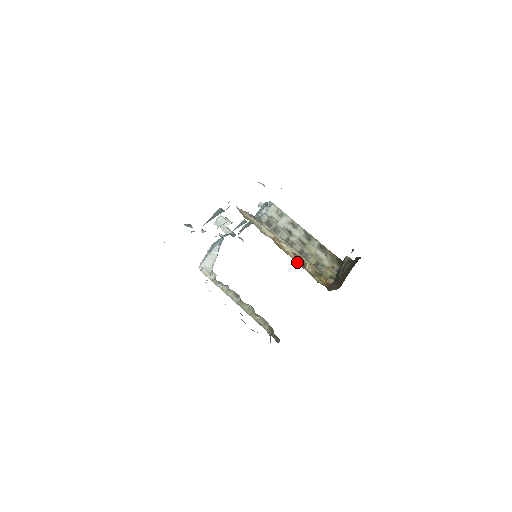
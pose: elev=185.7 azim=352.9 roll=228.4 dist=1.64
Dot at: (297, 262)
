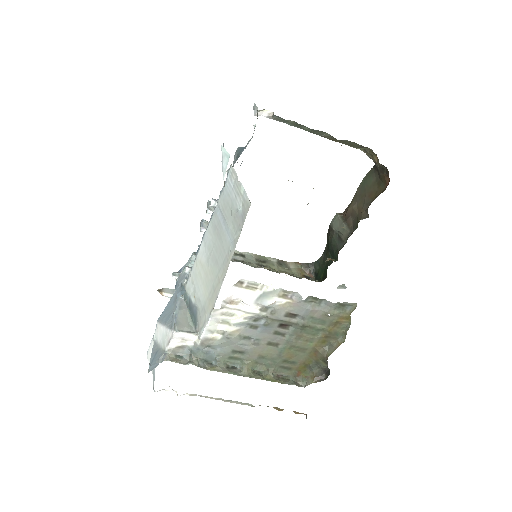
Dot at: occluded
